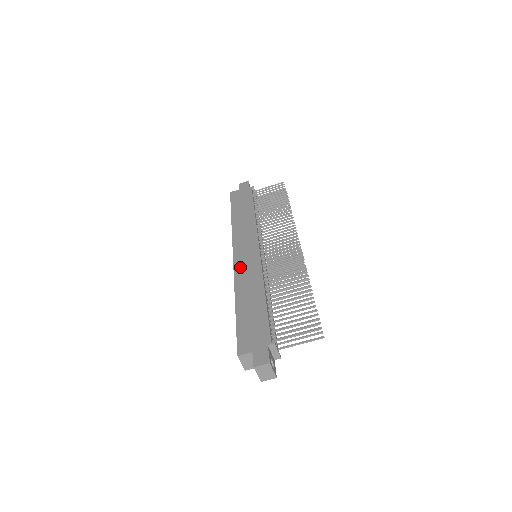
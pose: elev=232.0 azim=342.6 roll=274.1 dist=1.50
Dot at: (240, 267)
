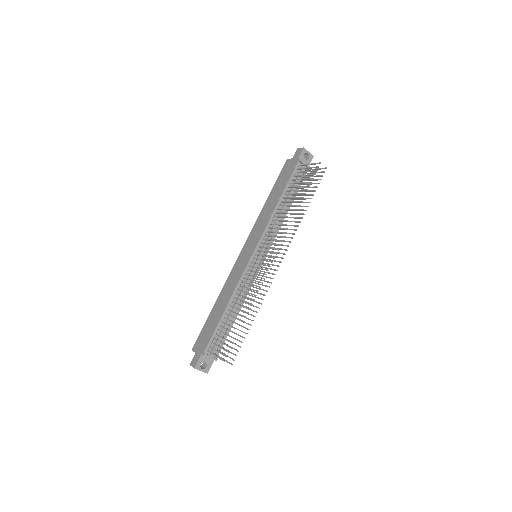
Dot at: (235, 268)
